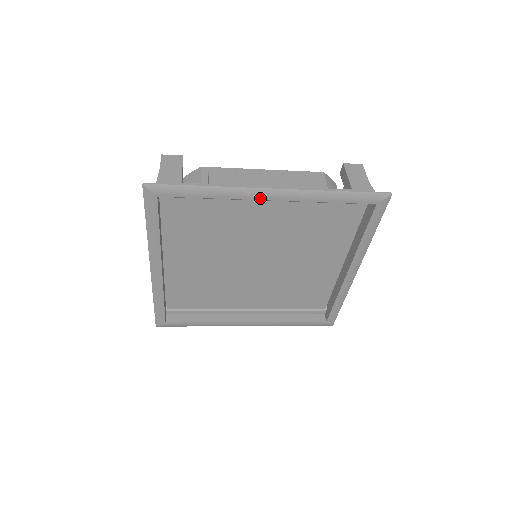
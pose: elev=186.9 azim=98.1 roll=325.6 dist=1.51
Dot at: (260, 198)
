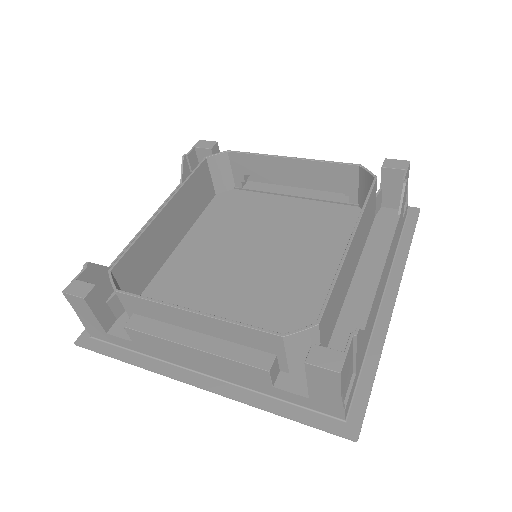
Dot at: (191, 372)
